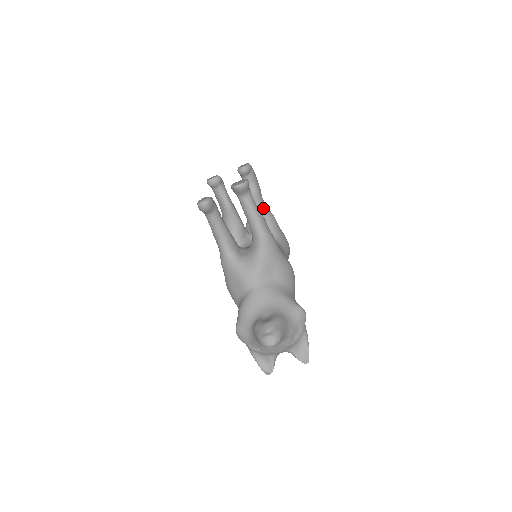
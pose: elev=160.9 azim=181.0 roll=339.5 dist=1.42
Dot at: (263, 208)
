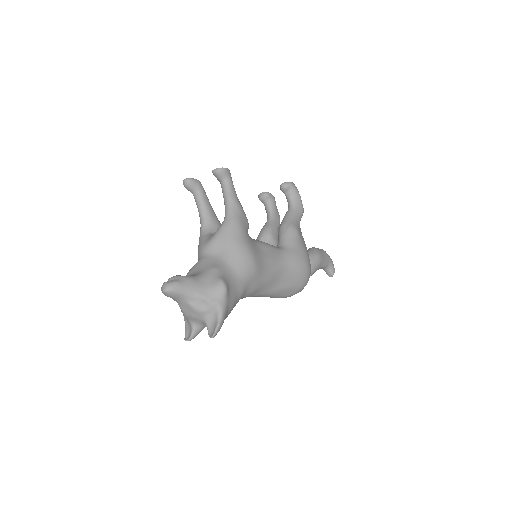
Dot at: (288, 221)
